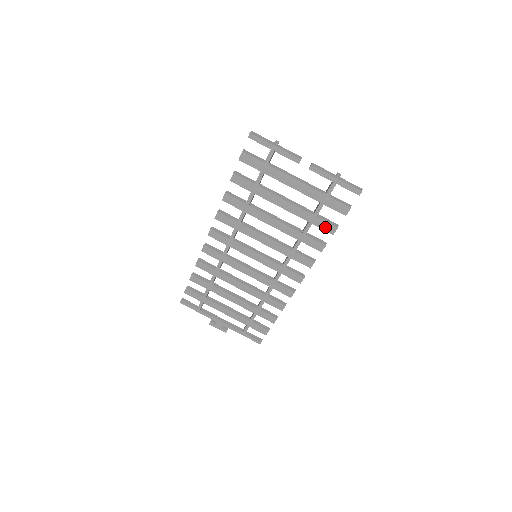
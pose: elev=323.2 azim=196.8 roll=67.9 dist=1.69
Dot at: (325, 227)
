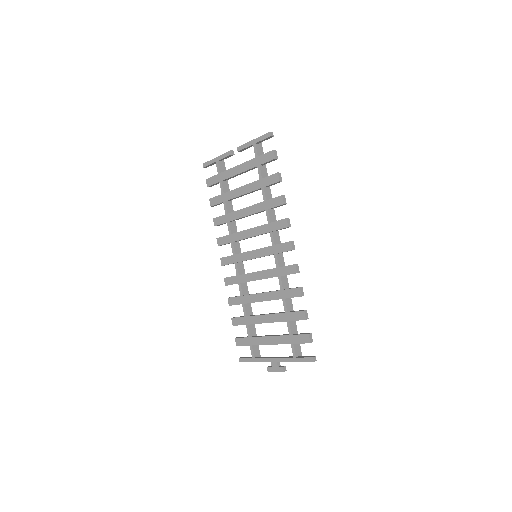
Dot at: (271, 181)
